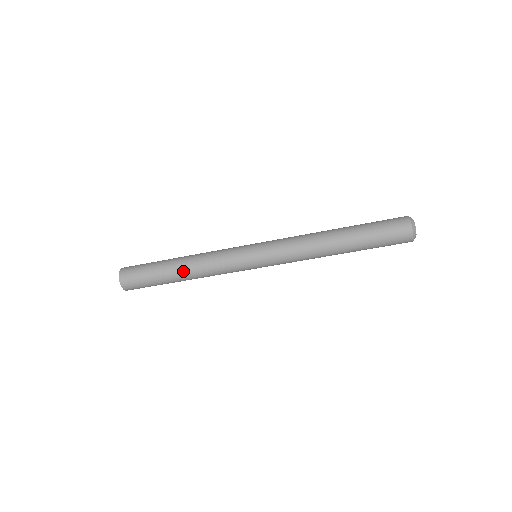
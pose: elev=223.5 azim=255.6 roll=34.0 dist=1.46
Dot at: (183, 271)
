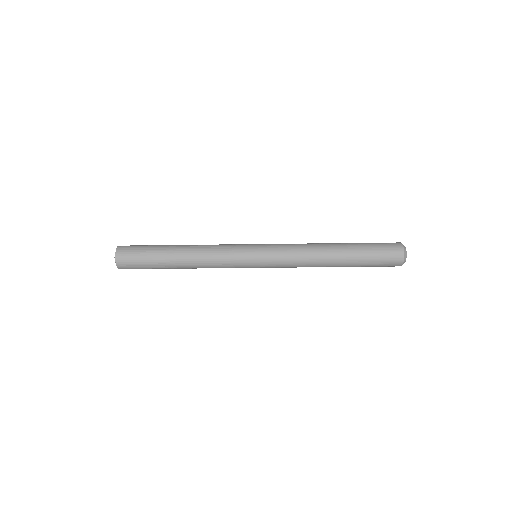
Dot at: (183, 256)
